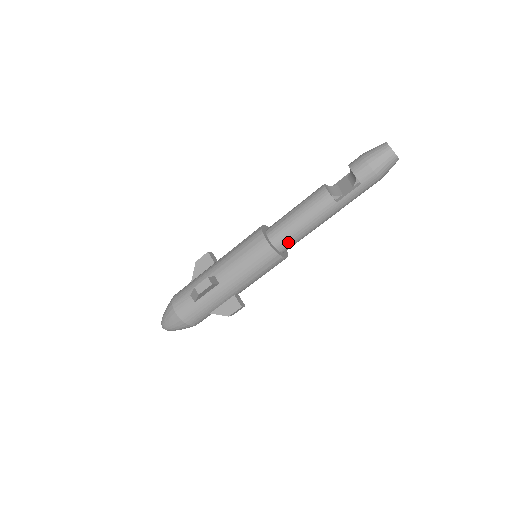
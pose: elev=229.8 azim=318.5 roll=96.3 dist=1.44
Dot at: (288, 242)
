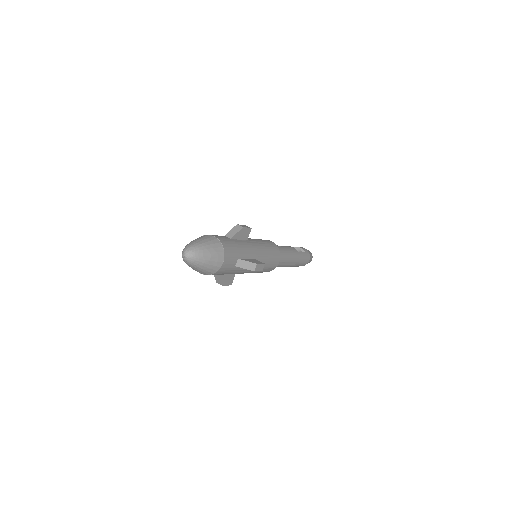
Dot at: (280, 253)
